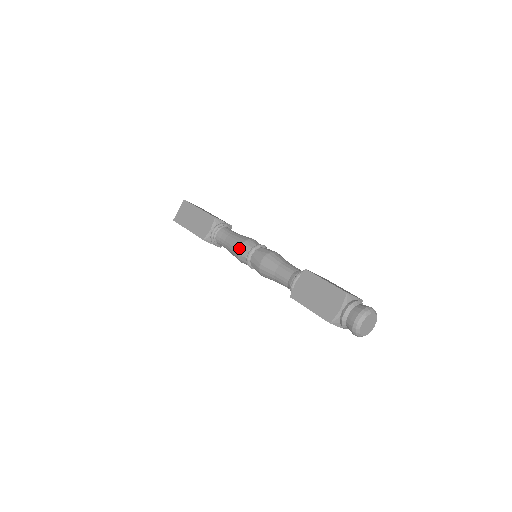
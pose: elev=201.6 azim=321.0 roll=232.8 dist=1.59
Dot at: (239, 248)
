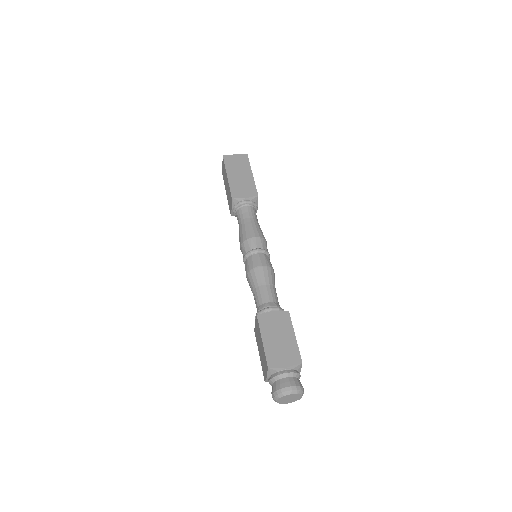
Dot at: (254, 237)
